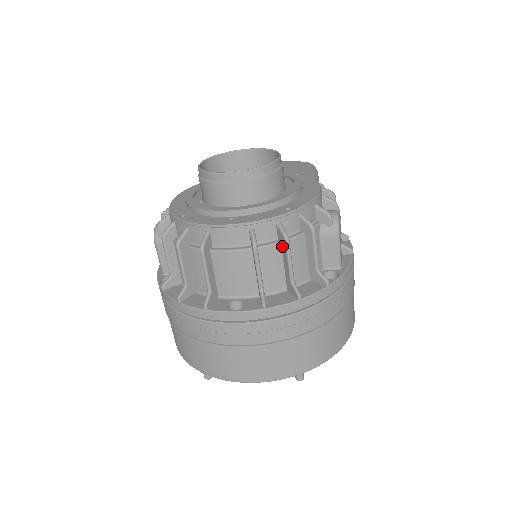
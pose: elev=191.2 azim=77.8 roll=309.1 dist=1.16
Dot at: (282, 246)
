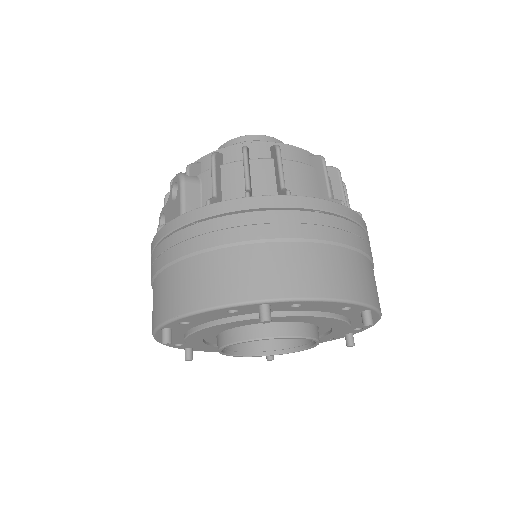
Dot at: (332, 179)
